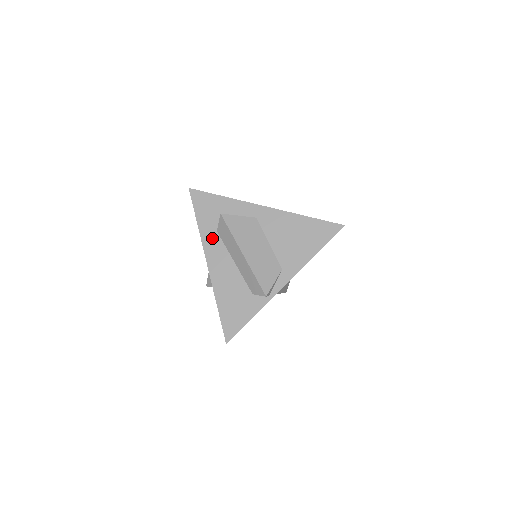
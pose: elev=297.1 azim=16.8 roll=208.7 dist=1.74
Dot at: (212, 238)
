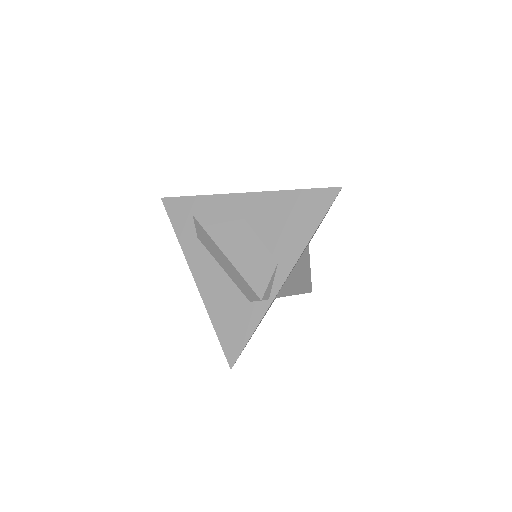
Dot at: (194, 247)
